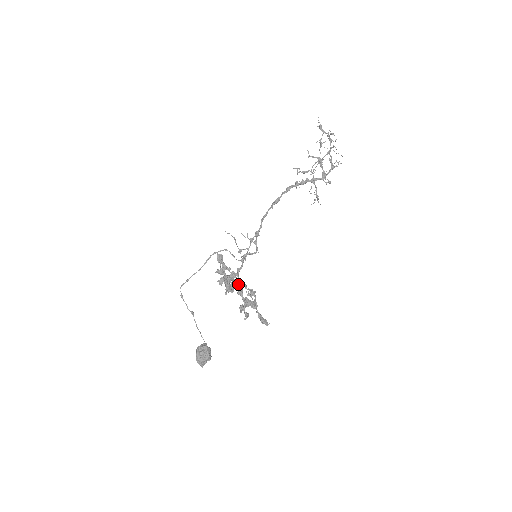
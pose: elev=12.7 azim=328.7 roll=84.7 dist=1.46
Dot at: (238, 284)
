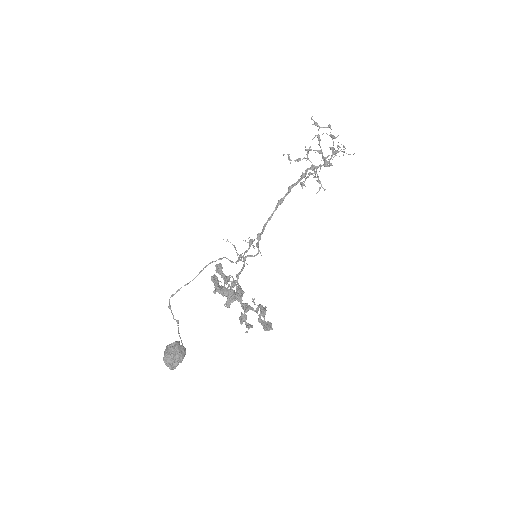
Dot at: occluded
